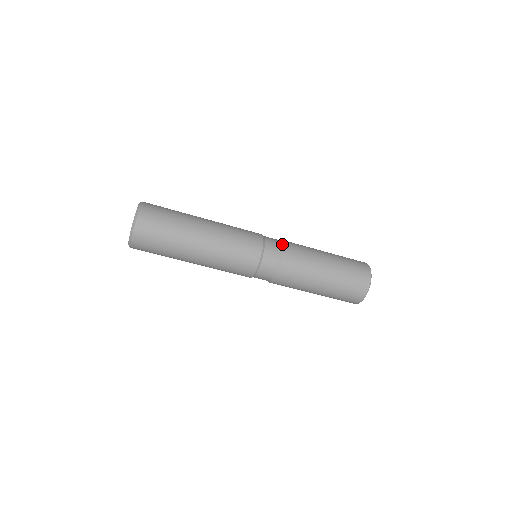
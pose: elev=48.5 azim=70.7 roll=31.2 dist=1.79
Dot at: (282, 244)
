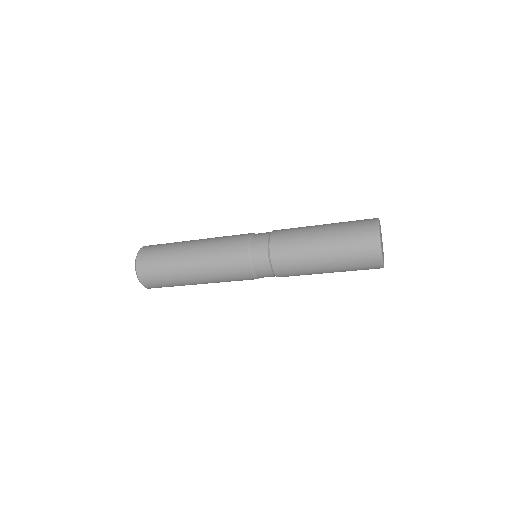
Dot at: (268, 249)
